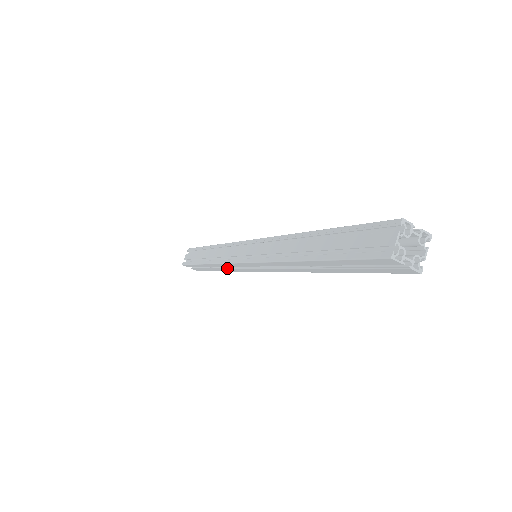
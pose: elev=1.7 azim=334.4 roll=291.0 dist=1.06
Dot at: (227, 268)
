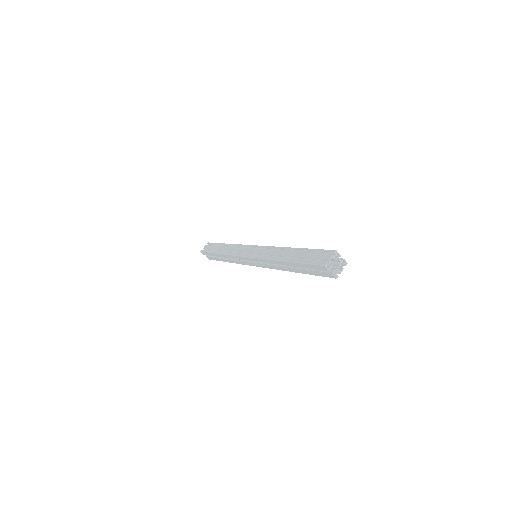
Dot at: (234, 260)
